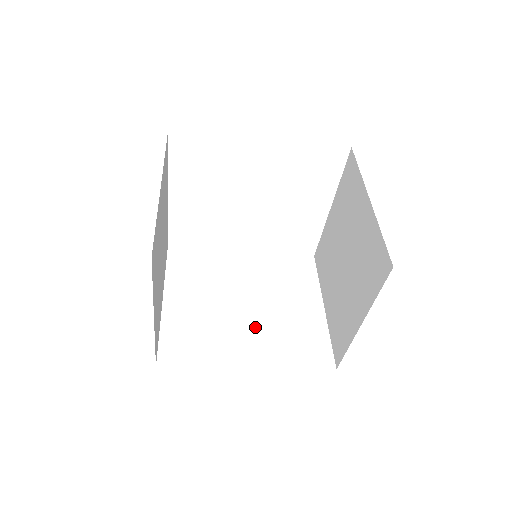
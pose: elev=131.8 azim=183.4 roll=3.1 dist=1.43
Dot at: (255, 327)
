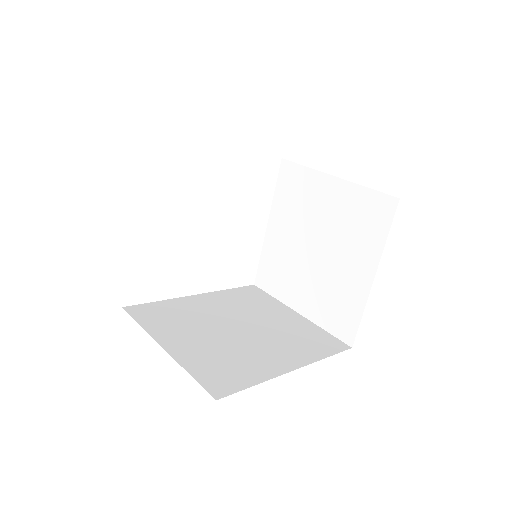
Dot at: (266, 341)
